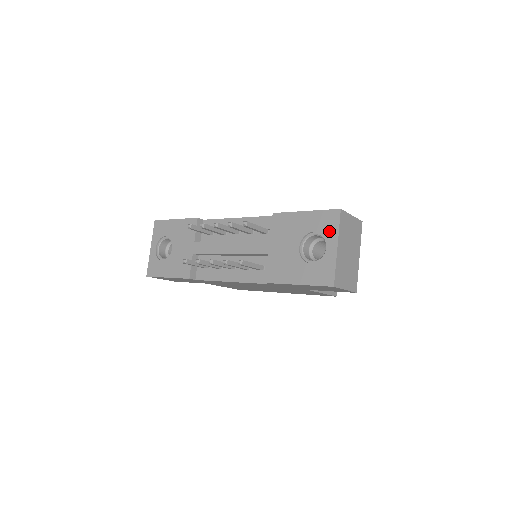
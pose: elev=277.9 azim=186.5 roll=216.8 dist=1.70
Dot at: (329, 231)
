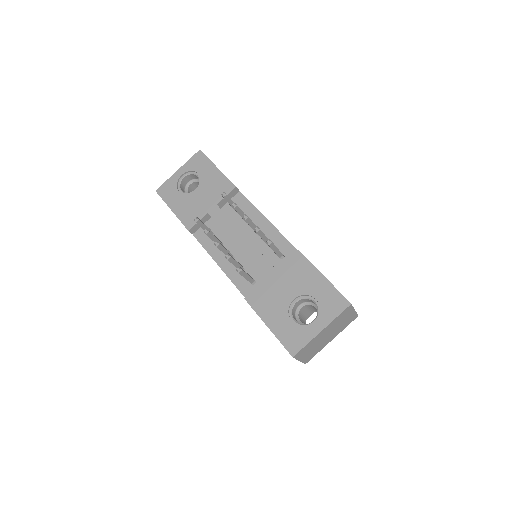
Dot at: (327, 311)
